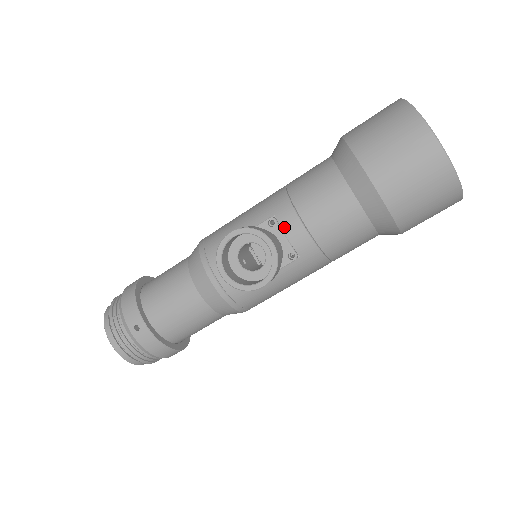
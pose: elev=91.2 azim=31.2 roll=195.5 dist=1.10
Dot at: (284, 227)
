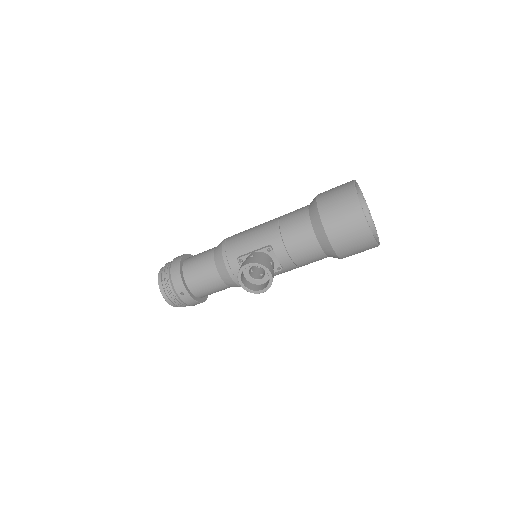
Dot at: (276, 253)
